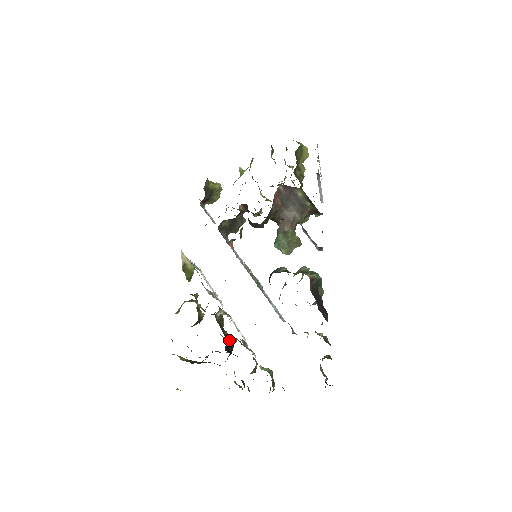
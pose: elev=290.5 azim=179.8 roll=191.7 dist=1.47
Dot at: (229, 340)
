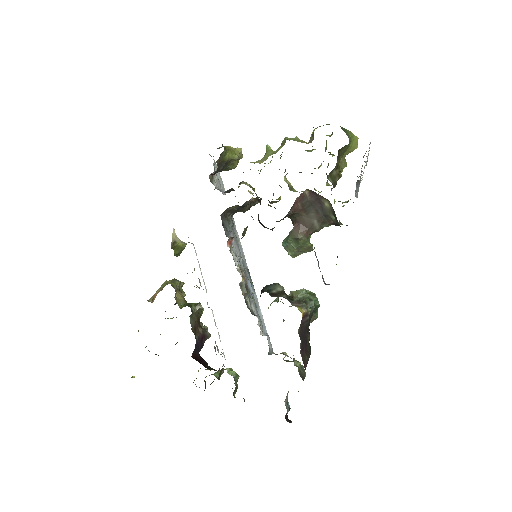
Dot at: (201, 338)
